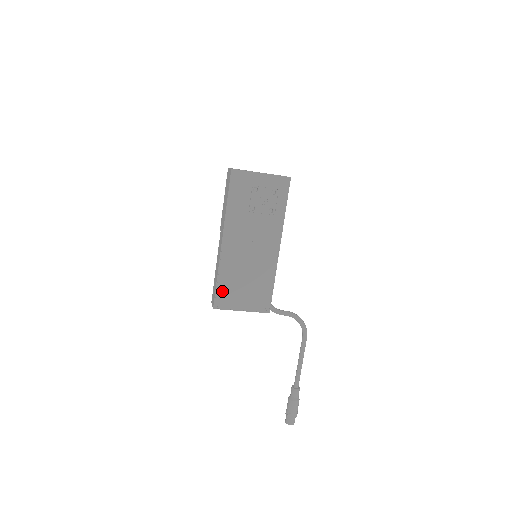
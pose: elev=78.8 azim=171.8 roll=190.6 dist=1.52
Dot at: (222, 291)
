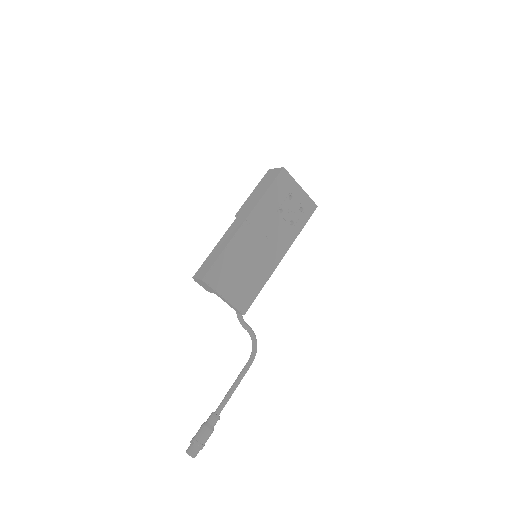
Dot at: (219, 267)
